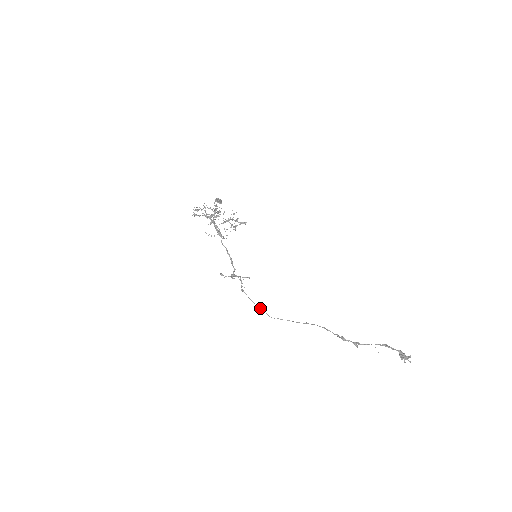
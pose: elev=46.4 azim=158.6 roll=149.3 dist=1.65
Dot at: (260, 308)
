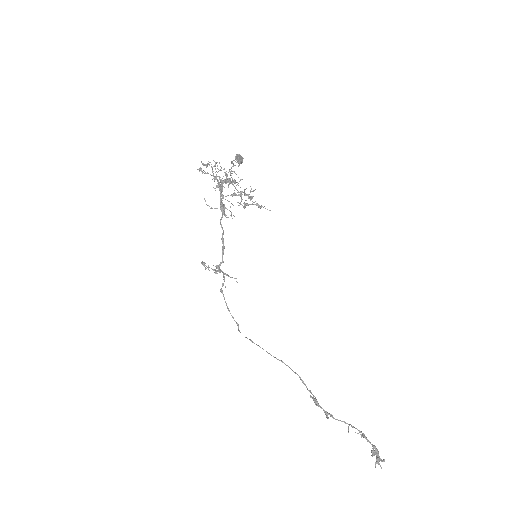
Dot at: occluded
